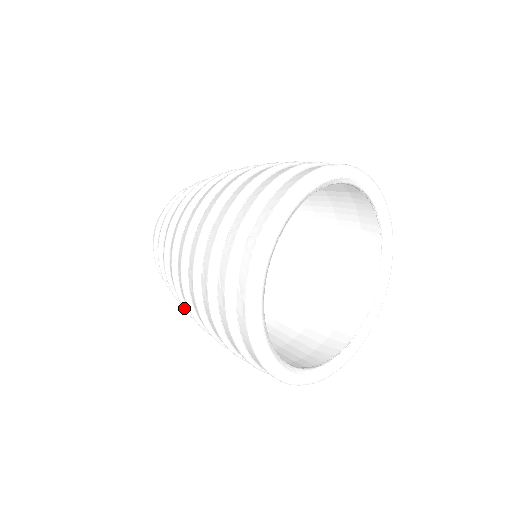
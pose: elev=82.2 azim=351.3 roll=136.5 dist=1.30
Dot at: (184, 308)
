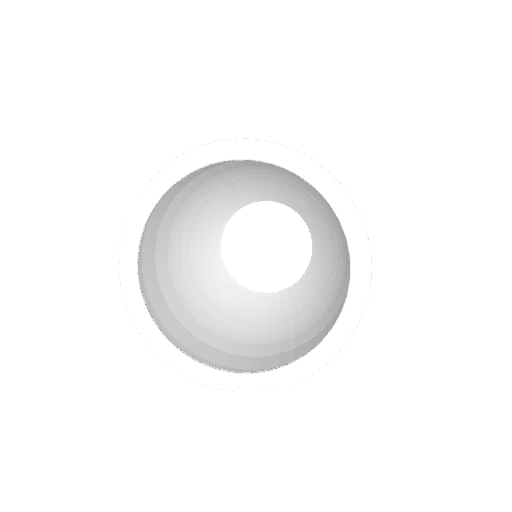
Dot at: occluded
